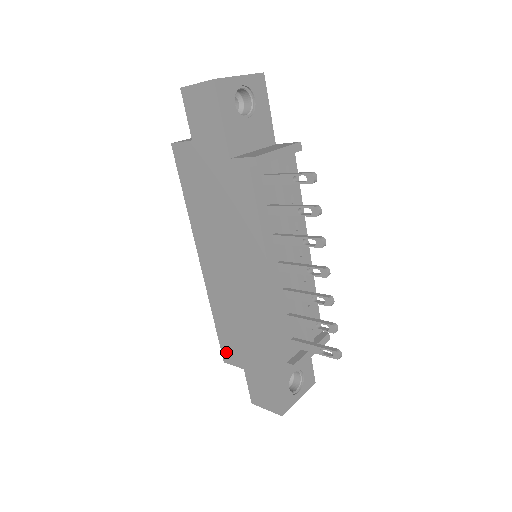
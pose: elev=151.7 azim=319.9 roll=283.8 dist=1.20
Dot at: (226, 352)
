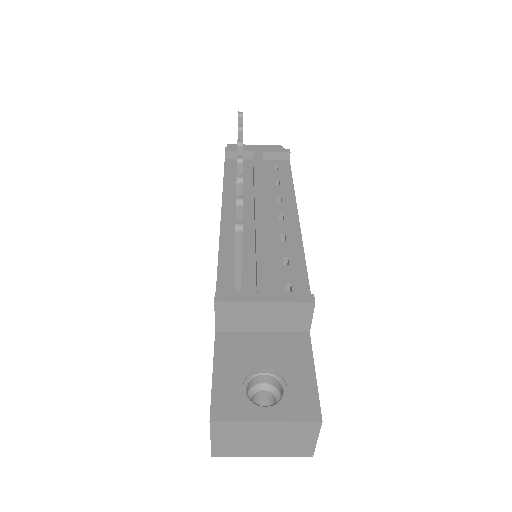
Dot at: occluded
